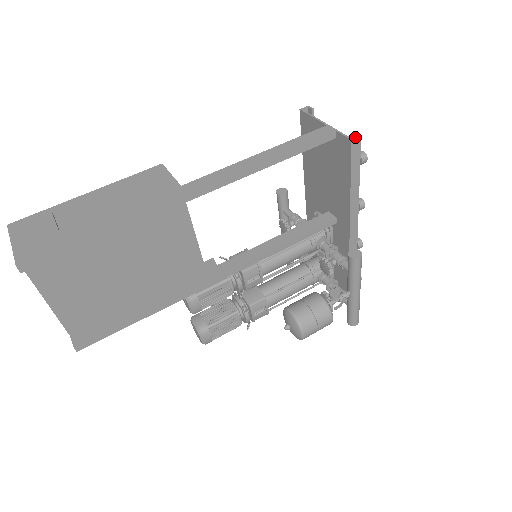
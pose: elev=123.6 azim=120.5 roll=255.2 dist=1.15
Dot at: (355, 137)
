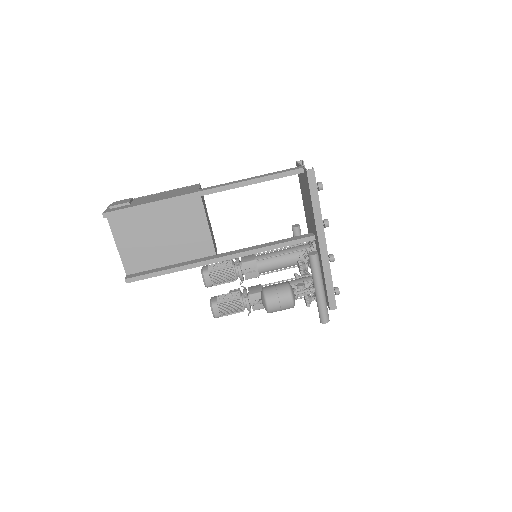
Dot at: (310, 169)
